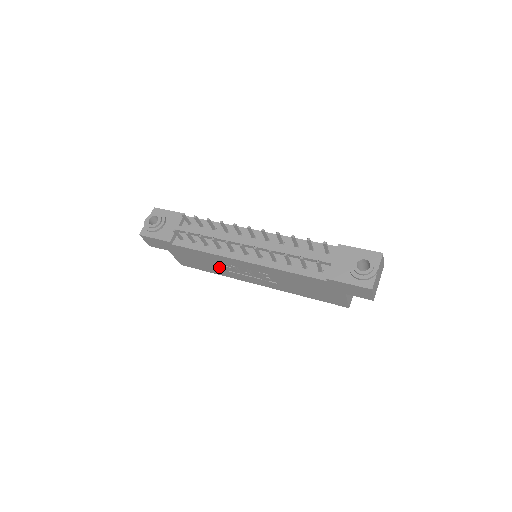
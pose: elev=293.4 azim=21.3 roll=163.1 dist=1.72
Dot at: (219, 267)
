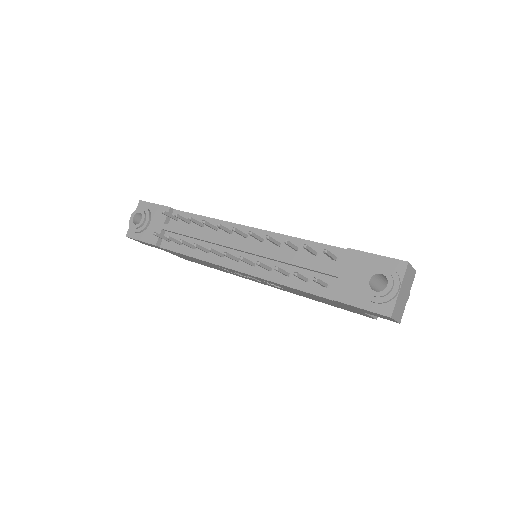
Dot at: (218, 268)
